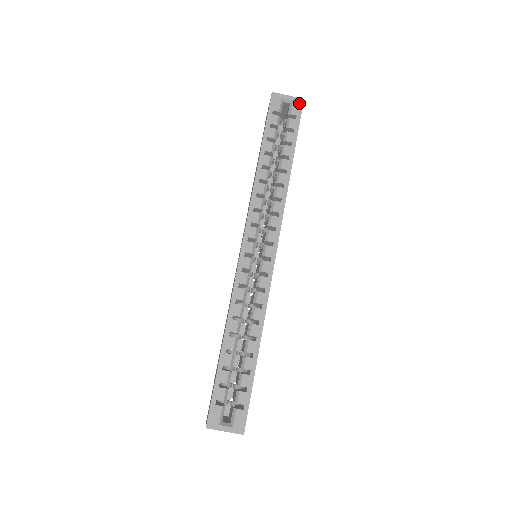
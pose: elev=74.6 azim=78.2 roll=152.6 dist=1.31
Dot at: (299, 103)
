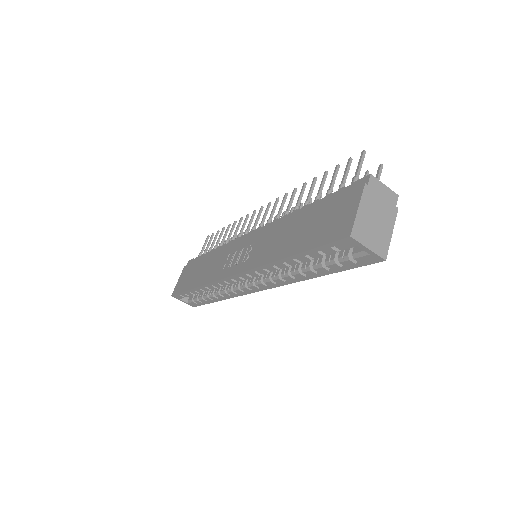
Dot at: (375, 259)
